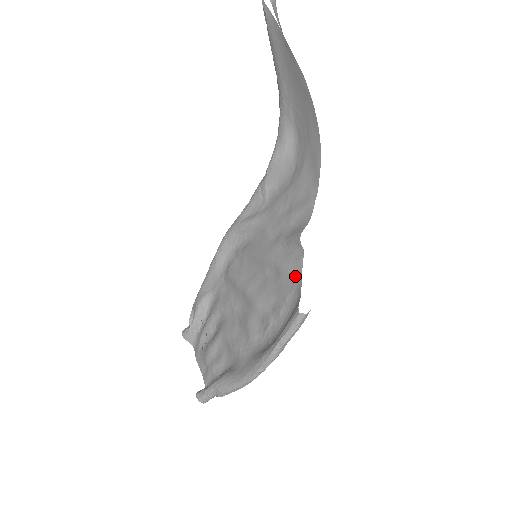
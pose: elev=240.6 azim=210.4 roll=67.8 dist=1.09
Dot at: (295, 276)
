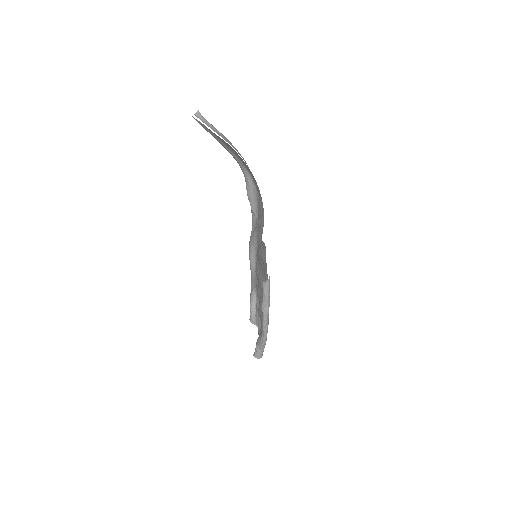
Dot at: (265, 261)
